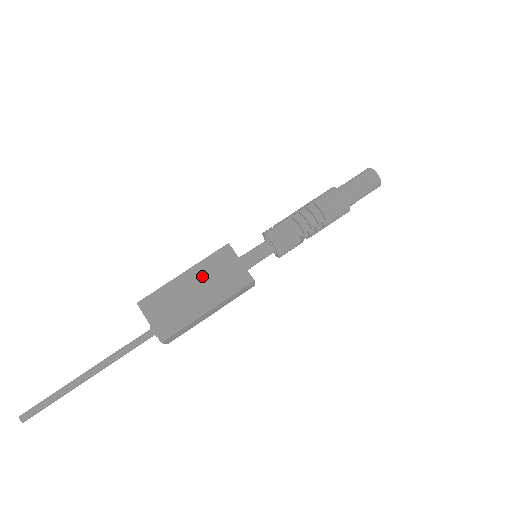
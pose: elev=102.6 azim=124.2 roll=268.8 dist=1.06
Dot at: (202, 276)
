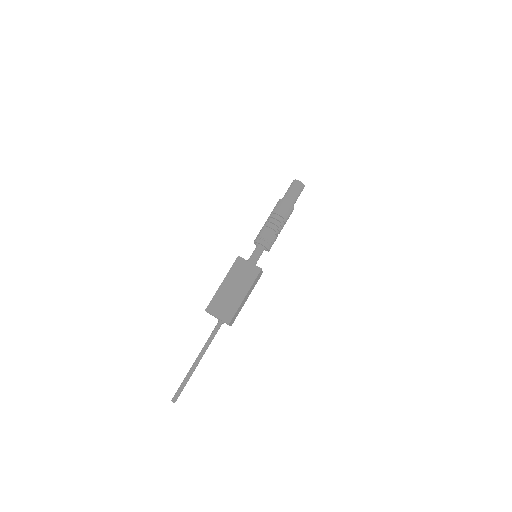
Dot at: (233, 280)
